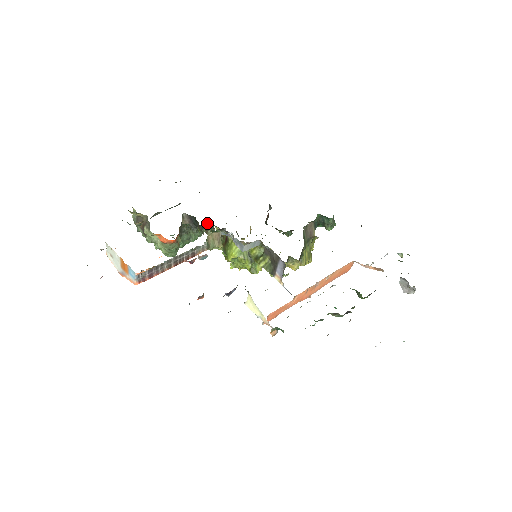
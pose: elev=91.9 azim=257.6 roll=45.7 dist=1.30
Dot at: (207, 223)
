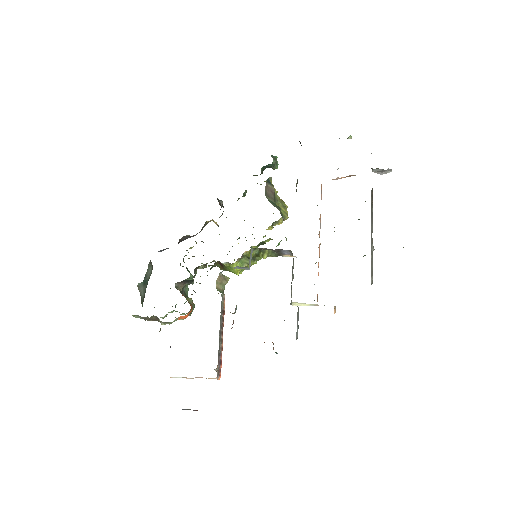
Dot at: (184, 256)
